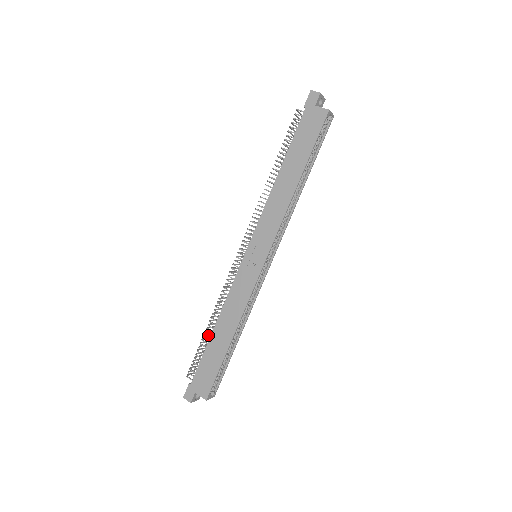
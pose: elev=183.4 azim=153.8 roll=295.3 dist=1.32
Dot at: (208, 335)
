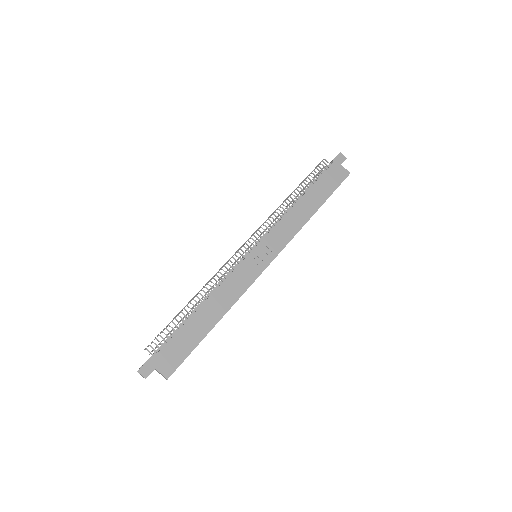
Dot at: (188, 312)
